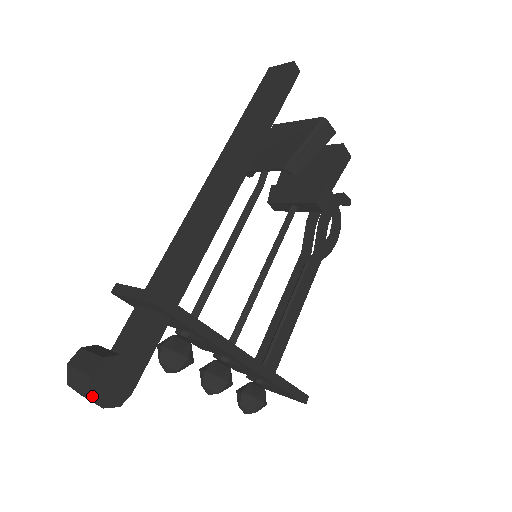
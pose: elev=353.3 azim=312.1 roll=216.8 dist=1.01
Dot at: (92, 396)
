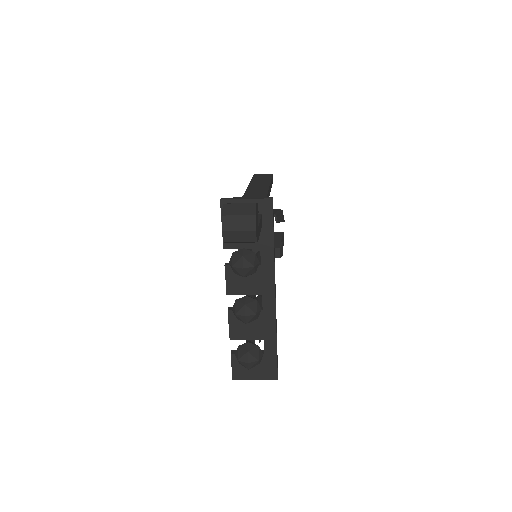
Dot at: (256, 216)
